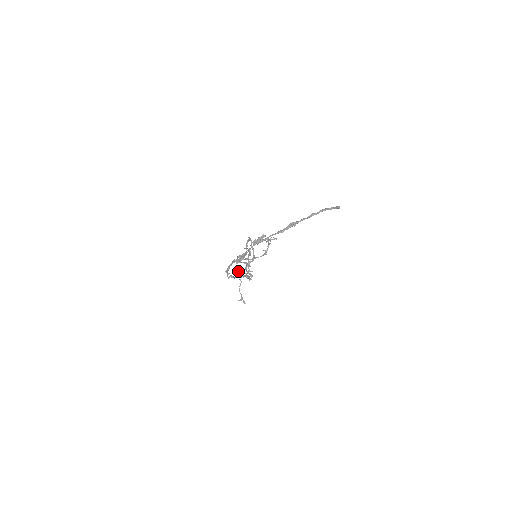
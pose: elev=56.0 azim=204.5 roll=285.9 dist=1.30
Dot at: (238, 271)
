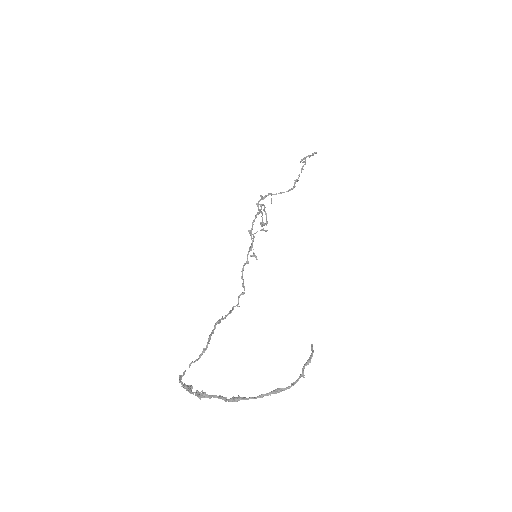
Dot at: (208, 338)
